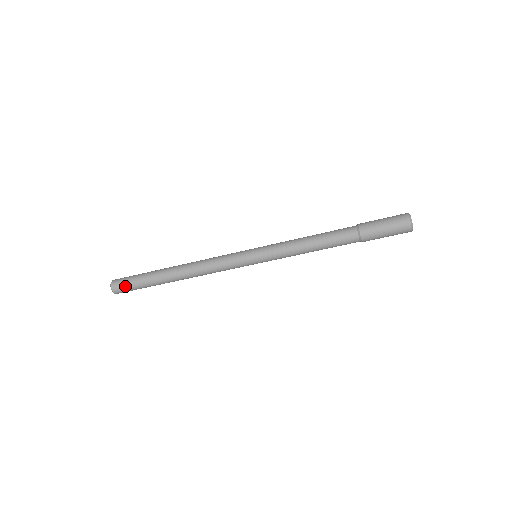
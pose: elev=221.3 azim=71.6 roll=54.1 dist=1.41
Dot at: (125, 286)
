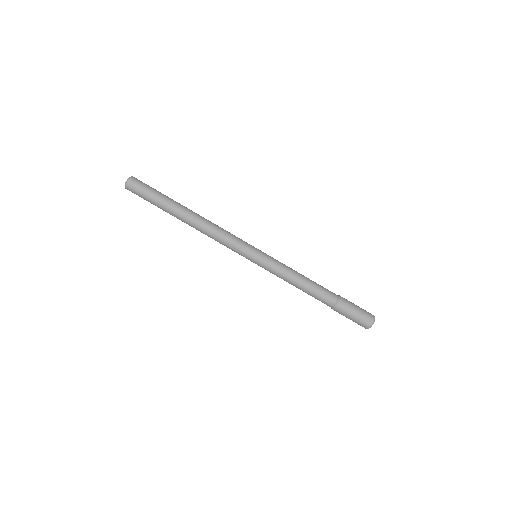
Dot at: (141, 189)
